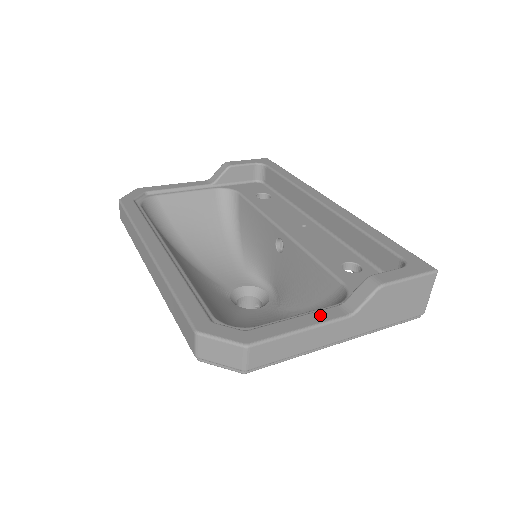
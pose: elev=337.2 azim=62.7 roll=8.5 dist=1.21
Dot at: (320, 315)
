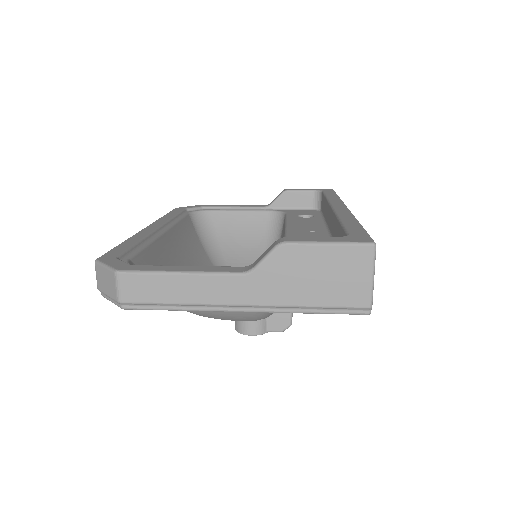
Dot at: (214, 268)
